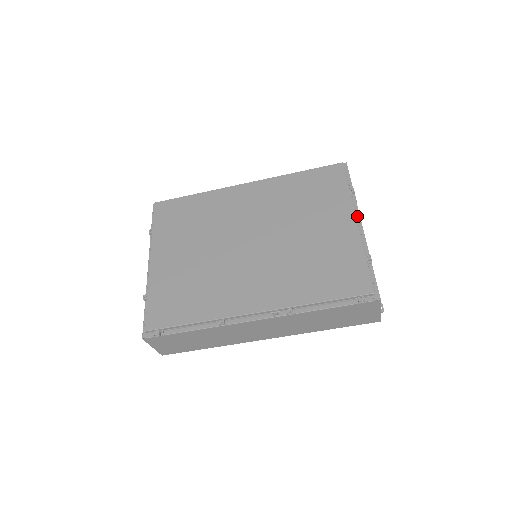
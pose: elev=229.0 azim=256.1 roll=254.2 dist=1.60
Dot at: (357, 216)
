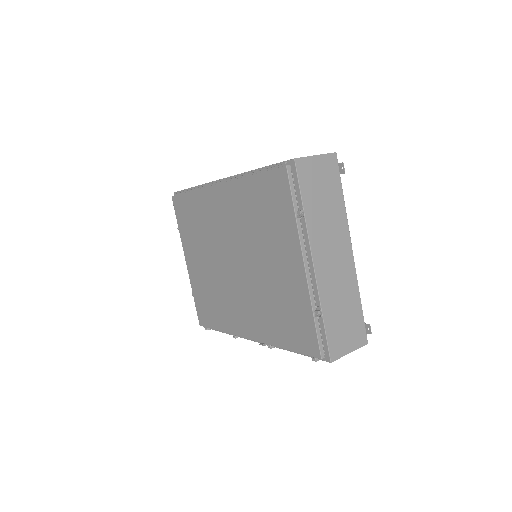
Dot at: (308, 252)
